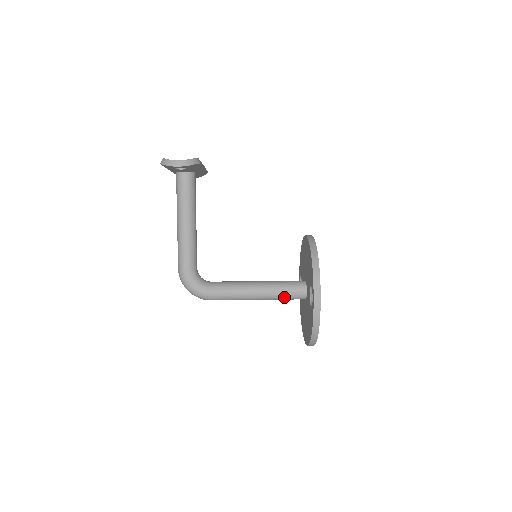
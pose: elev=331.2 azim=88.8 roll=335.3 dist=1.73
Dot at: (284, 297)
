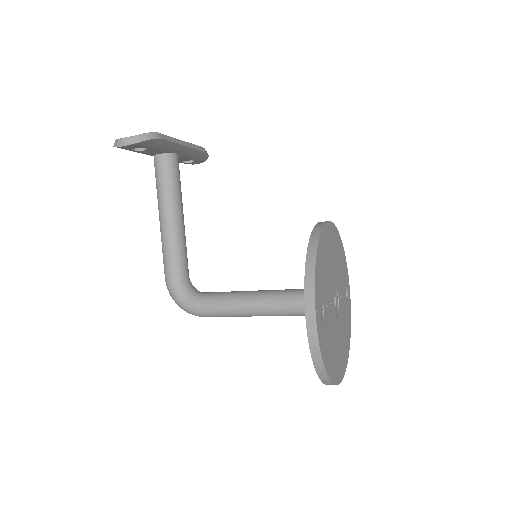
Dot at: (294, 312)
